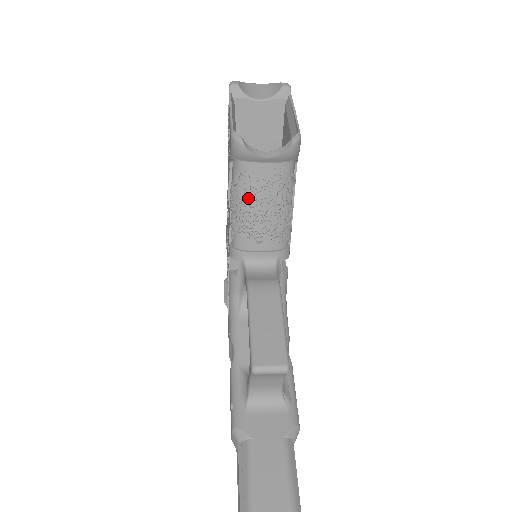
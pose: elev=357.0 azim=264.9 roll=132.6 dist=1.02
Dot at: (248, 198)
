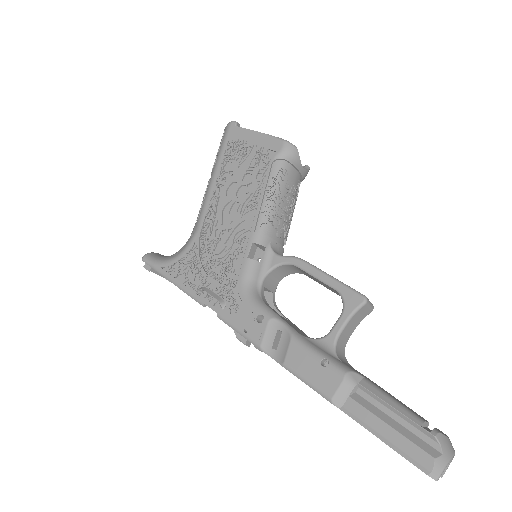
Dot at: (284, 193)
